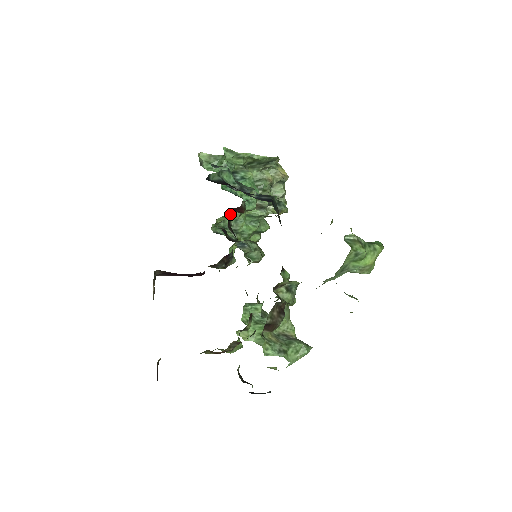
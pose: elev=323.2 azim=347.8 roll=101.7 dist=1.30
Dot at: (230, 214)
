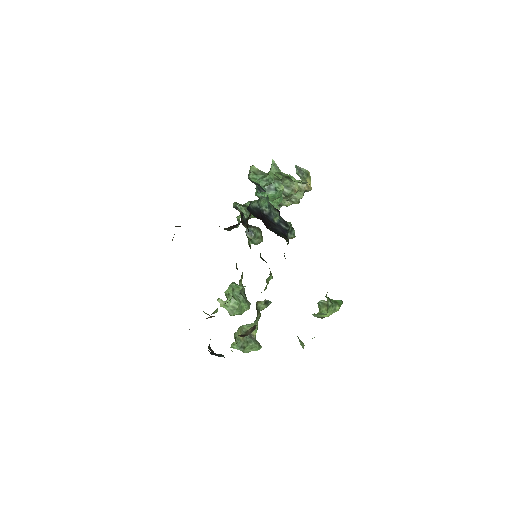
Dot at: occluded
